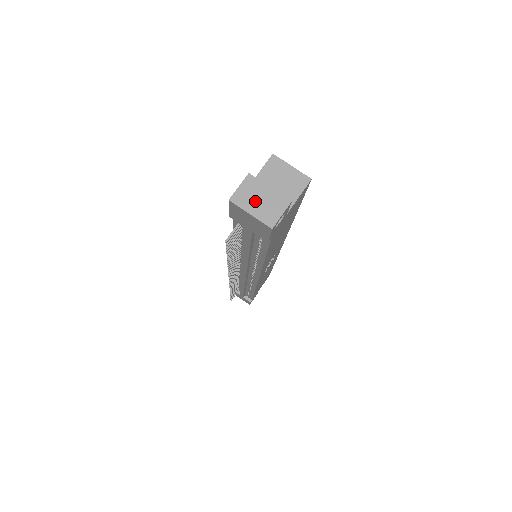
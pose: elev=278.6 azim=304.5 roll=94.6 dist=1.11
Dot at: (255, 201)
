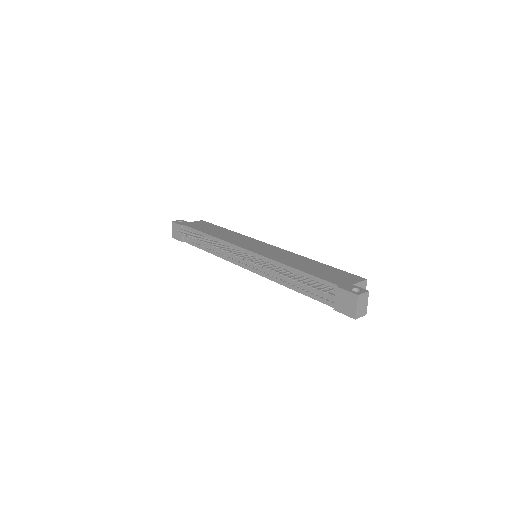
Dot at: (362, 304)
